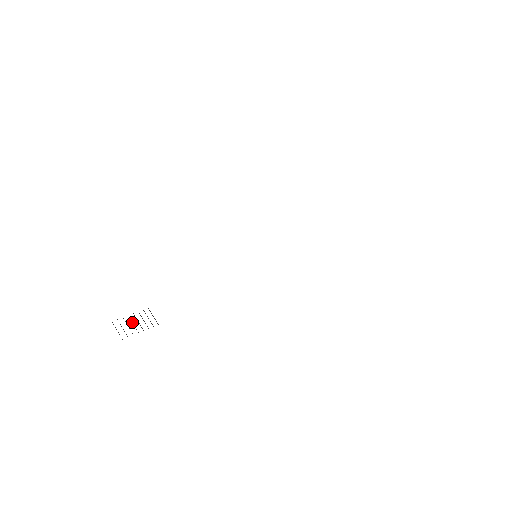
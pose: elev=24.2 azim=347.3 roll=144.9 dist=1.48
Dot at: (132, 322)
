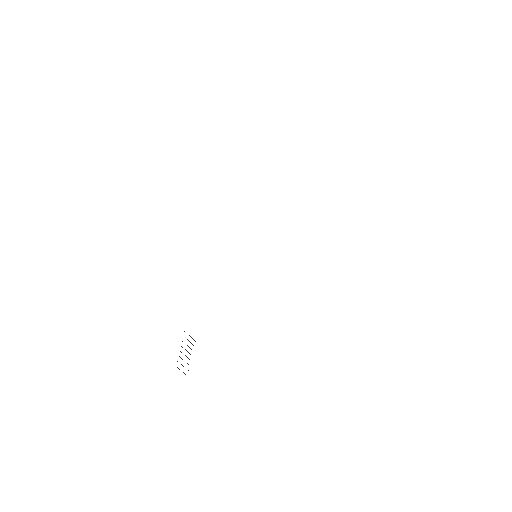
Dot at: occluded
